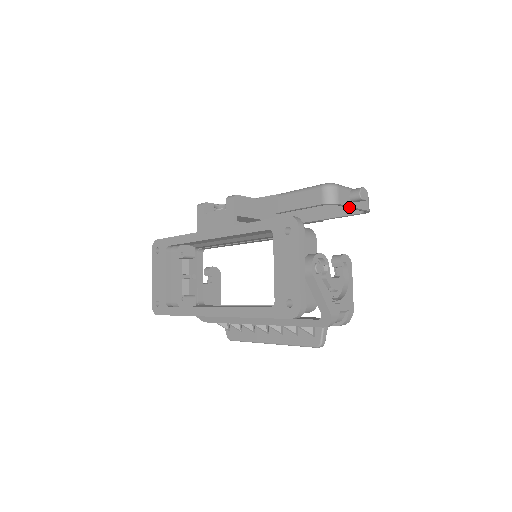
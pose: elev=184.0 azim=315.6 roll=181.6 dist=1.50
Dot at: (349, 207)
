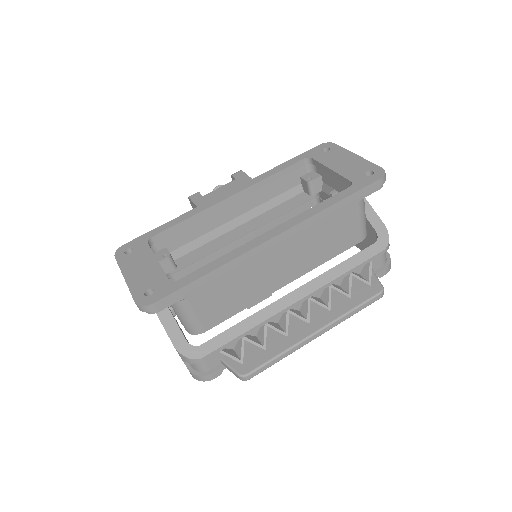
Dot at: occluded
